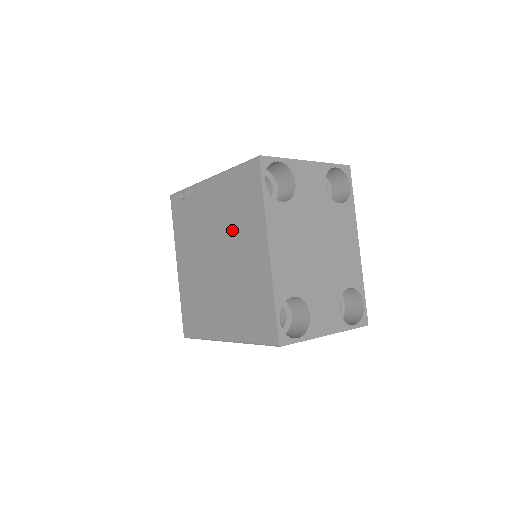
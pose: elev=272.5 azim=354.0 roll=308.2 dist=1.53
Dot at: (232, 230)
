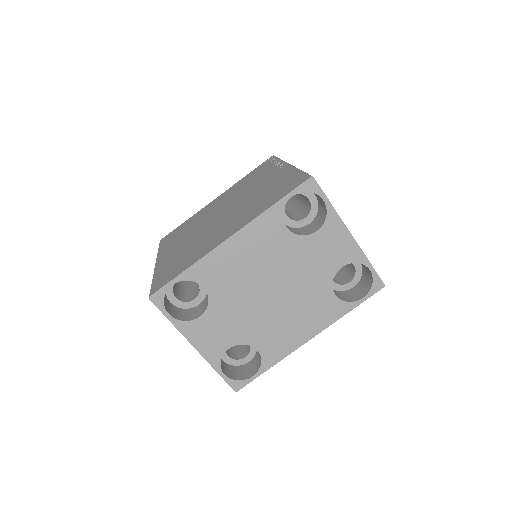
Dot at: (246, 206)
